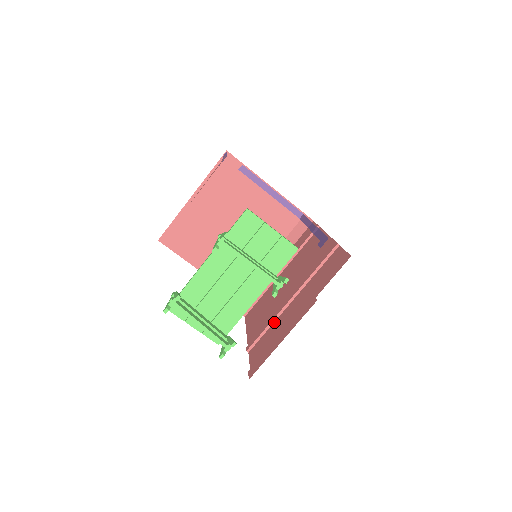
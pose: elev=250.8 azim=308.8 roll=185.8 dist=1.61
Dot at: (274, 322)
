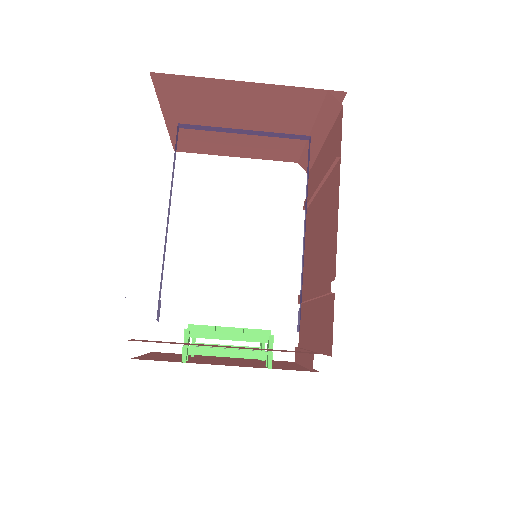
Dot at: (307, 302)
